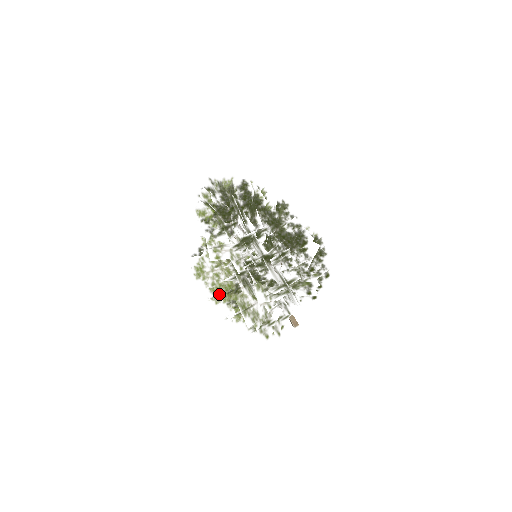
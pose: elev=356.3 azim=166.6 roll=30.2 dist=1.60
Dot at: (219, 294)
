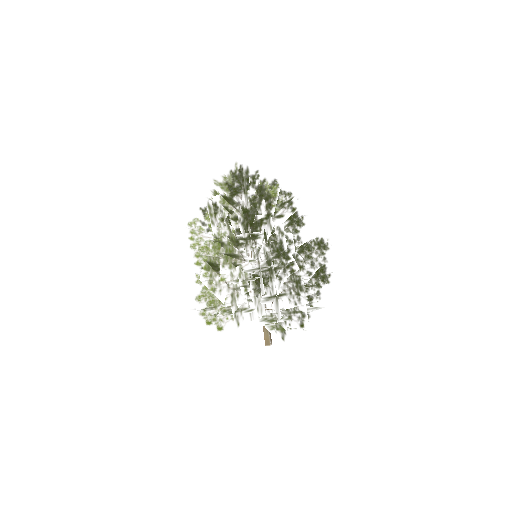
Dot at: (266, 266)
